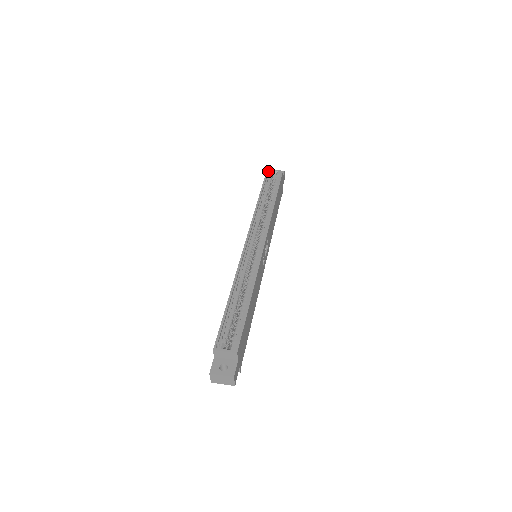
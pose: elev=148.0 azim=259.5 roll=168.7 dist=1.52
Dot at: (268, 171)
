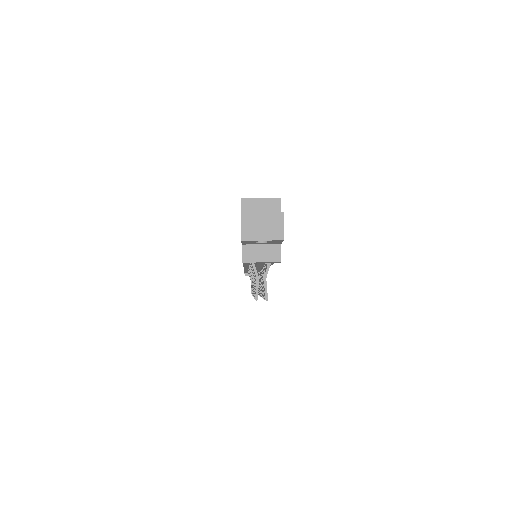
Dot at: occluded
